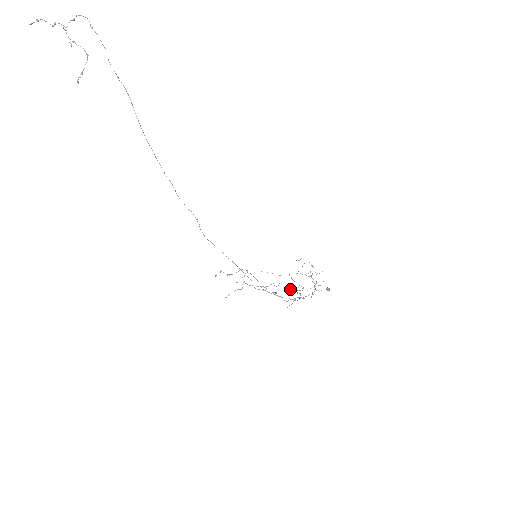
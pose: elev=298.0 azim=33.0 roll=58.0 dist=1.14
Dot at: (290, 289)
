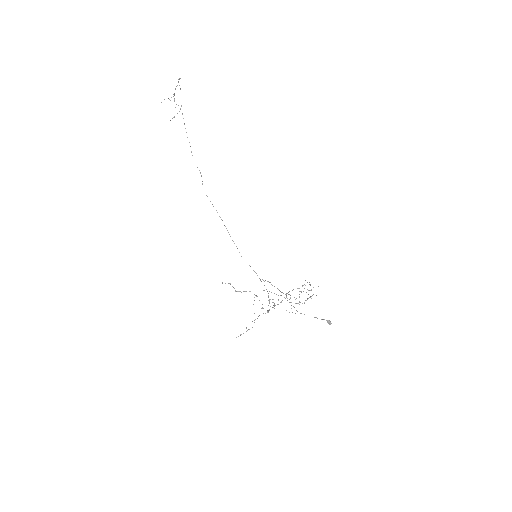
Dot at: (289, 312)
